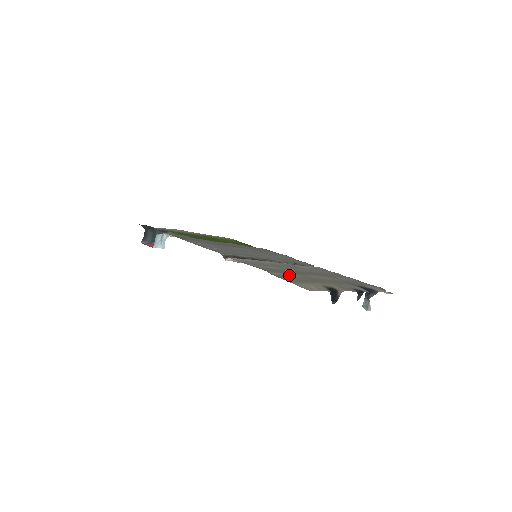
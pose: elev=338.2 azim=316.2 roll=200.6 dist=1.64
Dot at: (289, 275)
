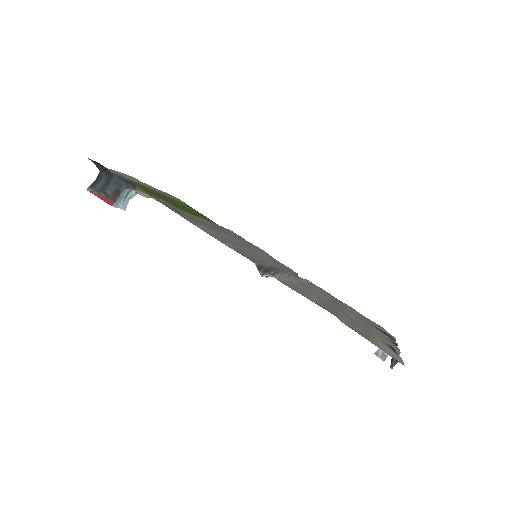
Dot at: (345, 319)
